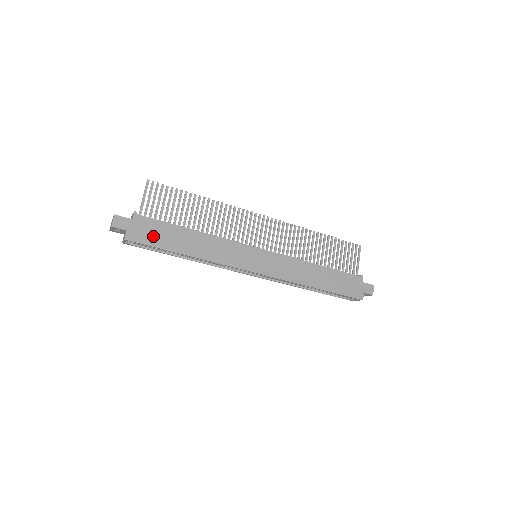
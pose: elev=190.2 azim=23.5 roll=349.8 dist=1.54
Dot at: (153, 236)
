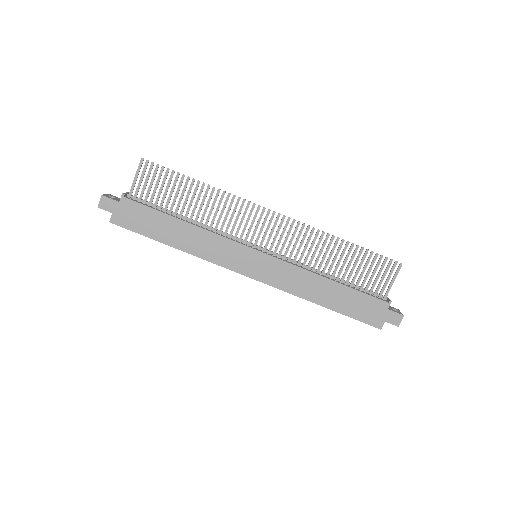
Dot at: (139, 222)
